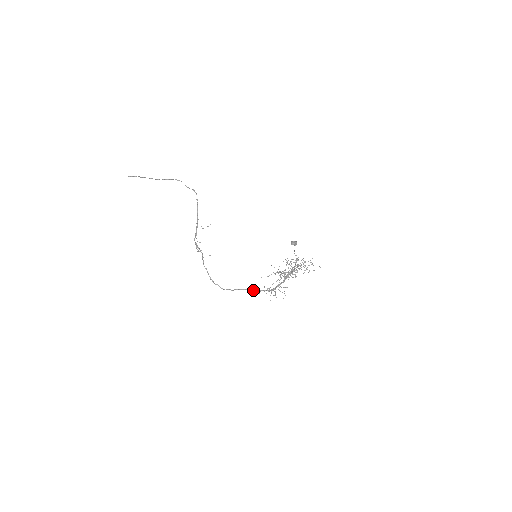
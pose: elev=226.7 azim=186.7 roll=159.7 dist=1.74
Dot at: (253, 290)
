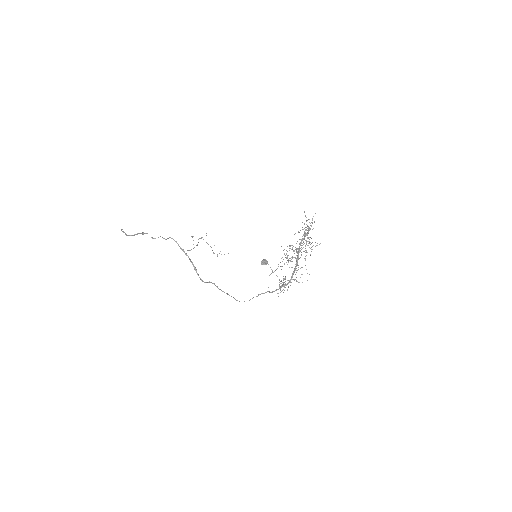
Dot at: (272, 292)
